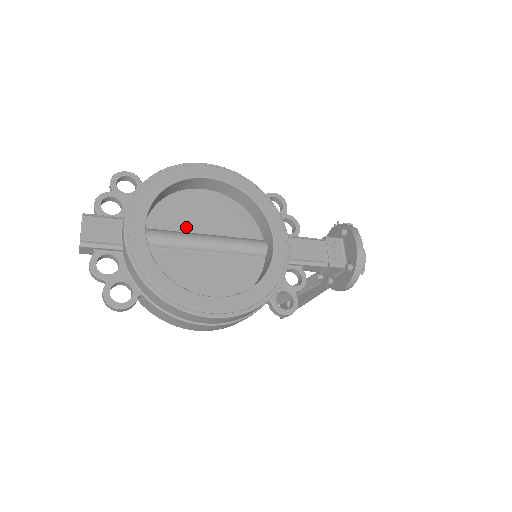
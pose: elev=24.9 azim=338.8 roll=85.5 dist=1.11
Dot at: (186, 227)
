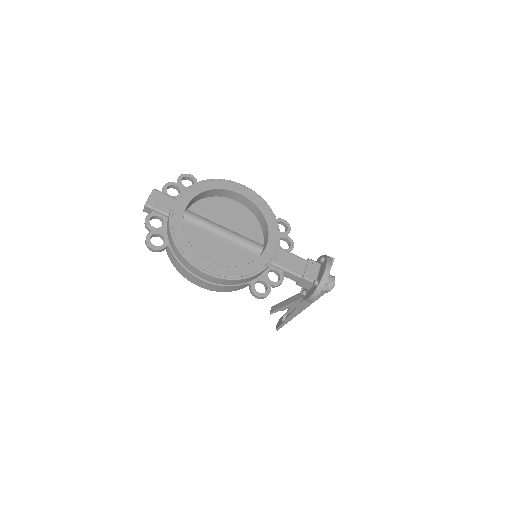
Dot at: (214, 219)
